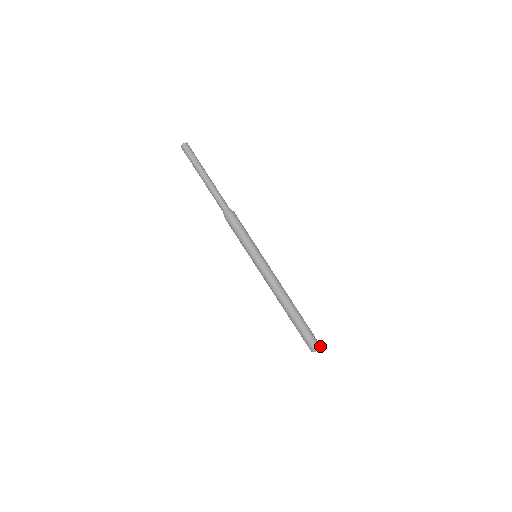
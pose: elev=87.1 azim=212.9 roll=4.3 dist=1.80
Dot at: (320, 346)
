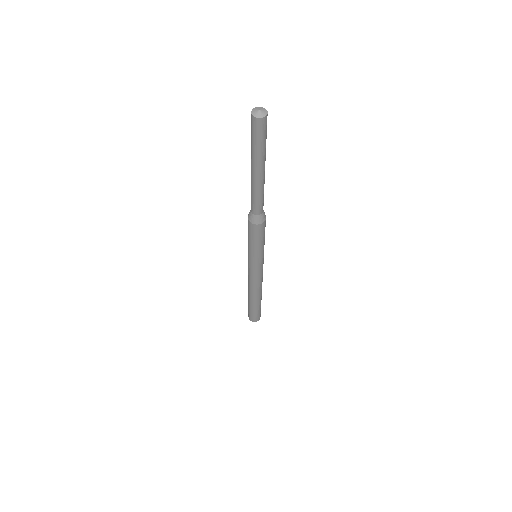
Dot at: occluded
